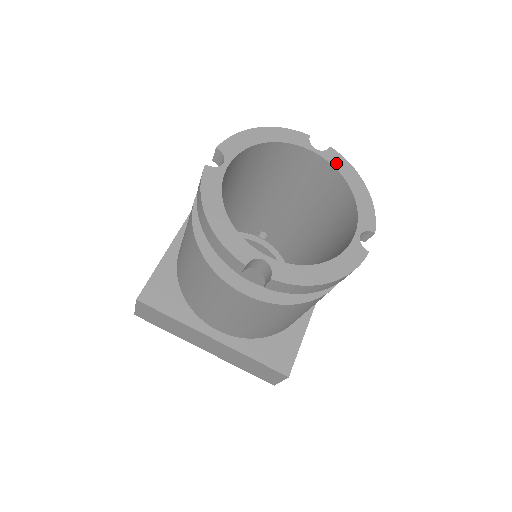
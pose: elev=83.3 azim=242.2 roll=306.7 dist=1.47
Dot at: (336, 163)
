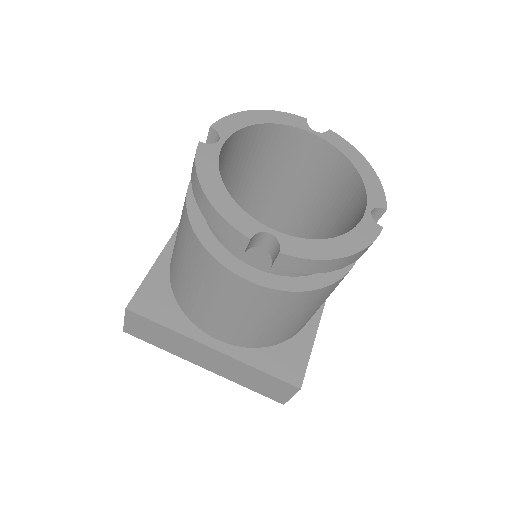
Dot at: (337, 144)
